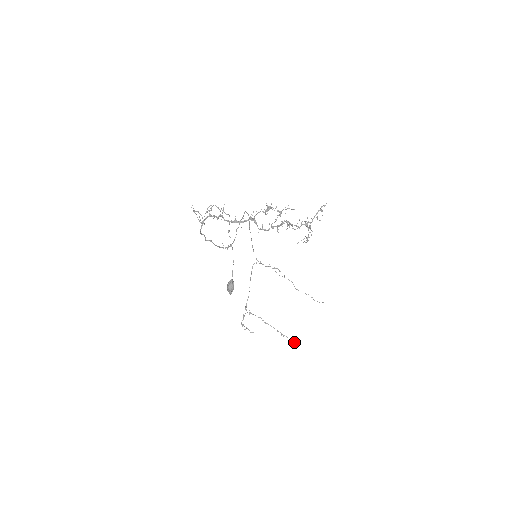
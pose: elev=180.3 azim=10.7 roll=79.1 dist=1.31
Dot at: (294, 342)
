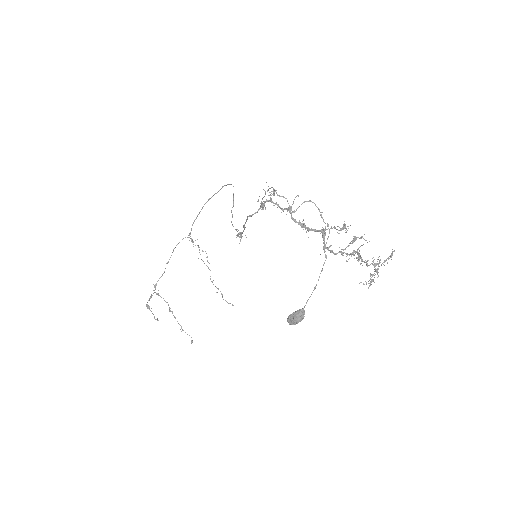
Dot at: (192, 341)
